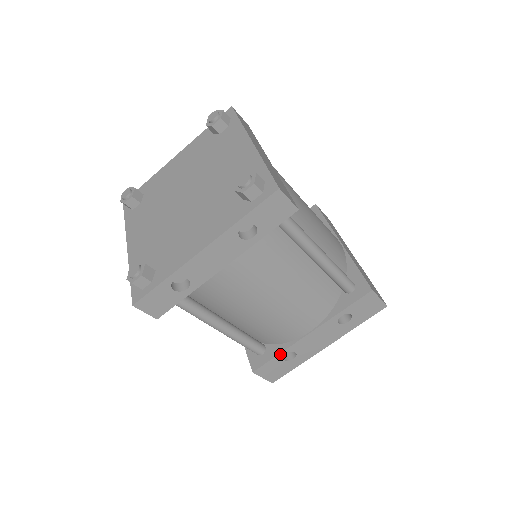
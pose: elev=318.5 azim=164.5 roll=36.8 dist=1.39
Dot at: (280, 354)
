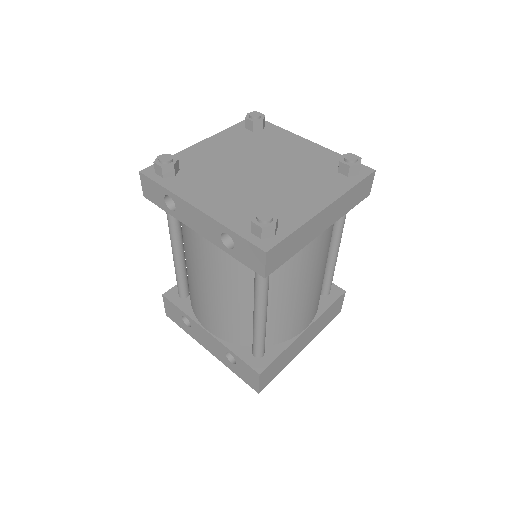
Dot at: (183, 312)
